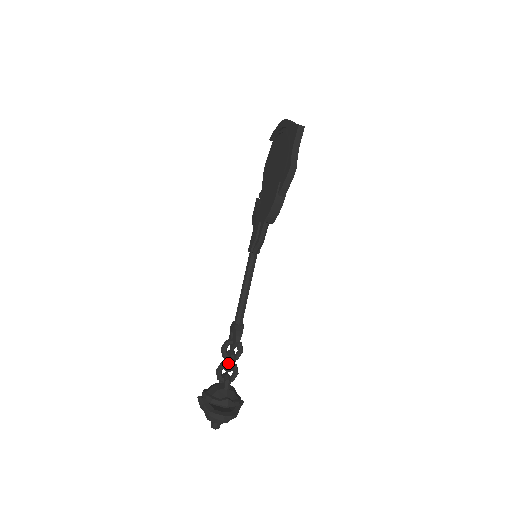
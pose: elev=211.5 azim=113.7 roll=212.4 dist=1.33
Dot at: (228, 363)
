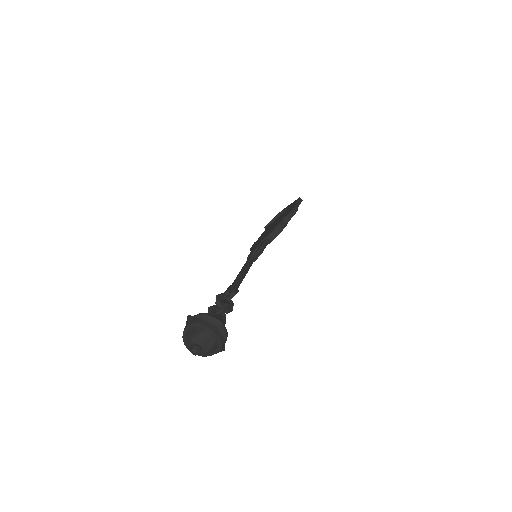
Dot at: (220, 308)
